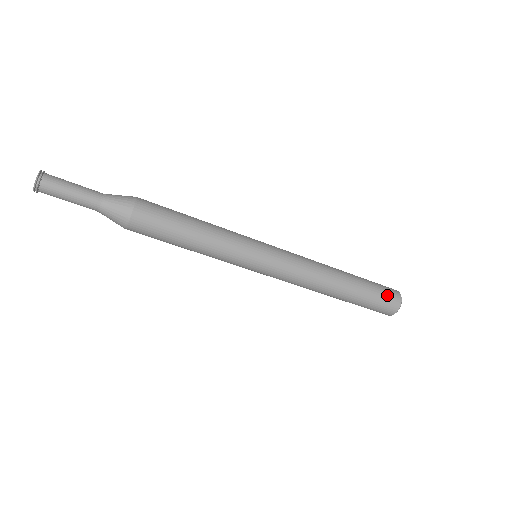
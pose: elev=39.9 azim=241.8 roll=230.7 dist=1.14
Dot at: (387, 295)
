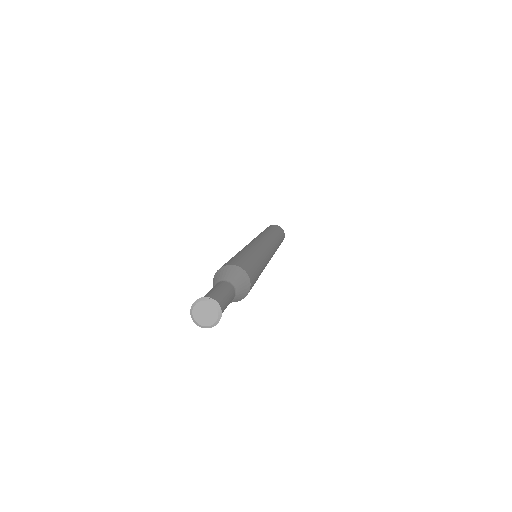
Dot at: occluded
